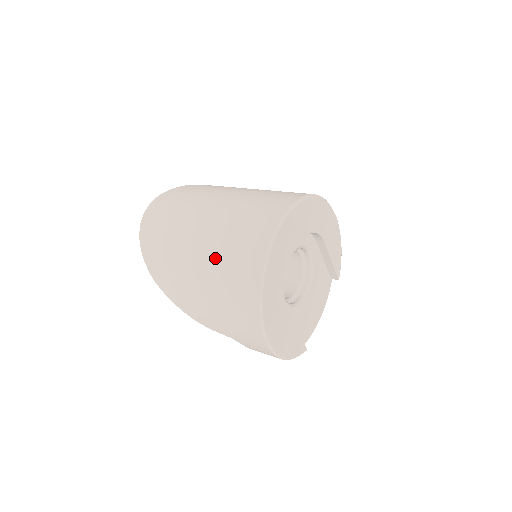
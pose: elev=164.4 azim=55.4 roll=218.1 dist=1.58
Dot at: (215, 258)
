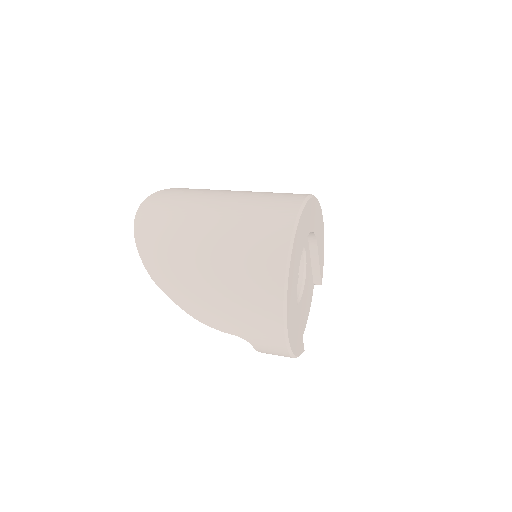
Dot at: (231, 251)
